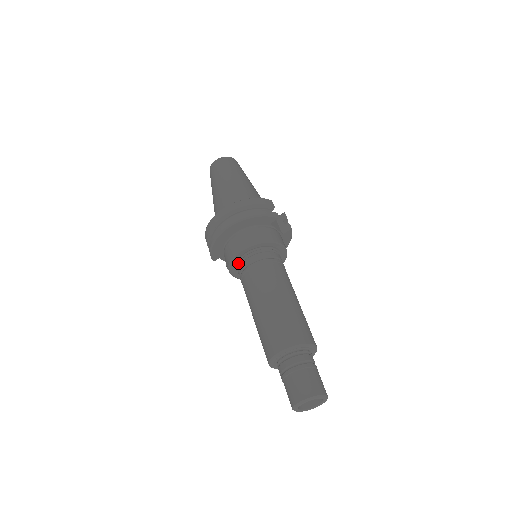
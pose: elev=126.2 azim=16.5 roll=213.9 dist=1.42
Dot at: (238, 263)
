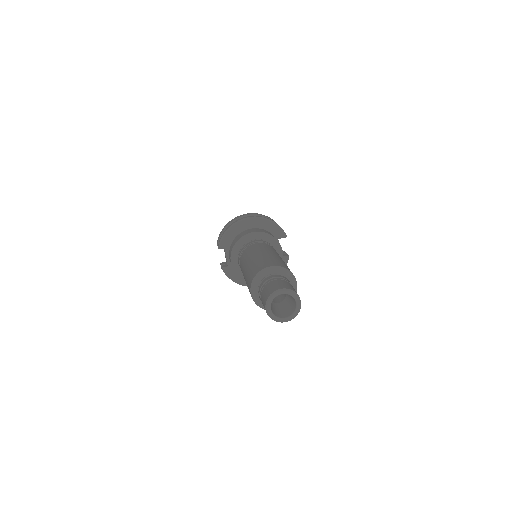
Dot at: (244, 244)
